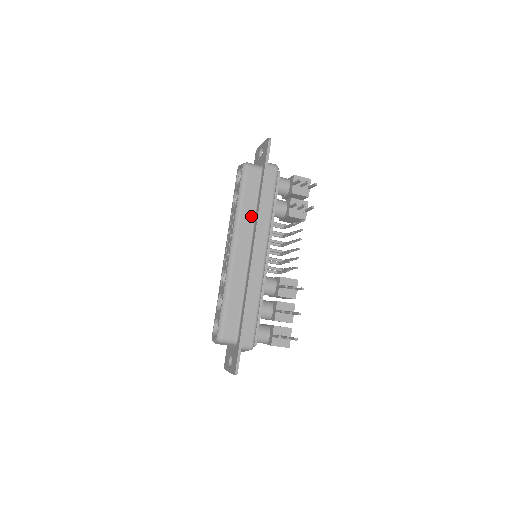
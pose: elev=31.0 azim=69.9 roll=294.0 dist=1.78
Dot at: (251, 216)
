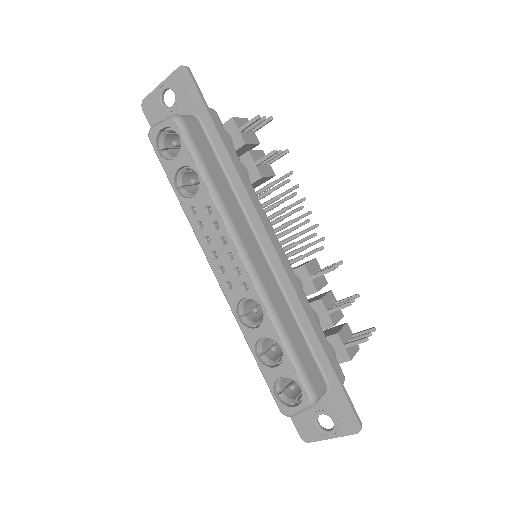
Dot at: (232, 196)
